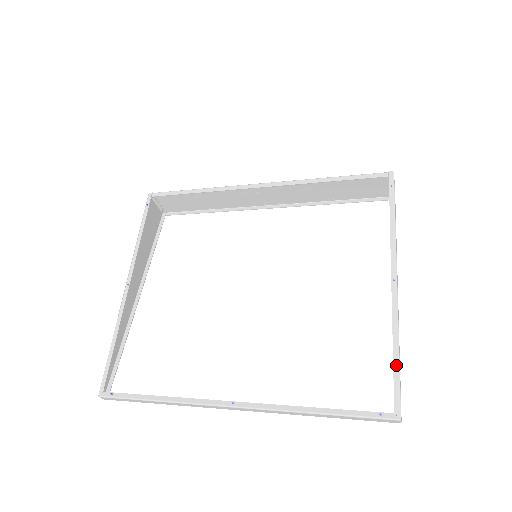
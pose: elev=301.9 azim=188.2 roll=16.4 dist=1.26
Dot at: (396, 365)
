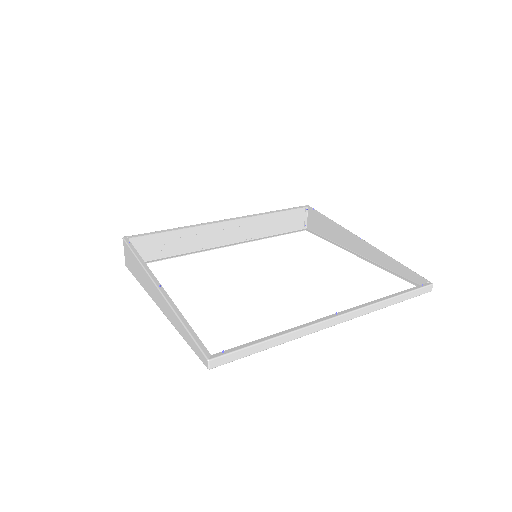
Dot at: (403, 266)
